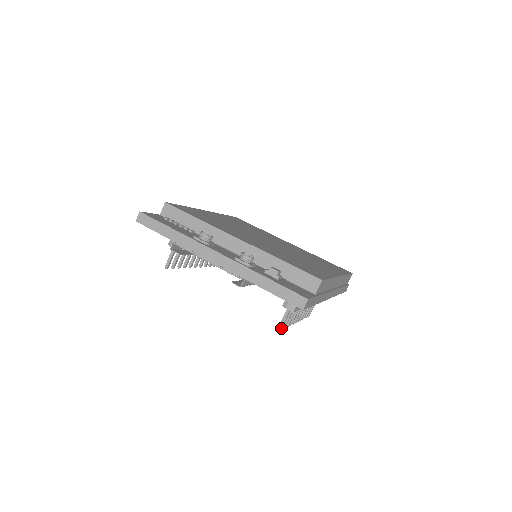
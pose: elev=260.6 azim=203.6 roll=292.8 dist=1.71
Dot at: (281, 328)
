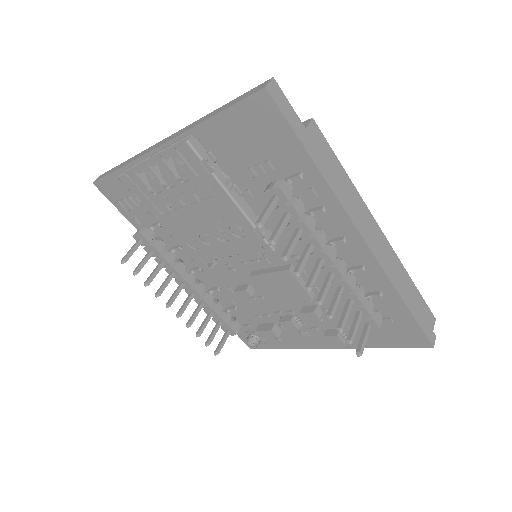
Dot at: (261, 220)
